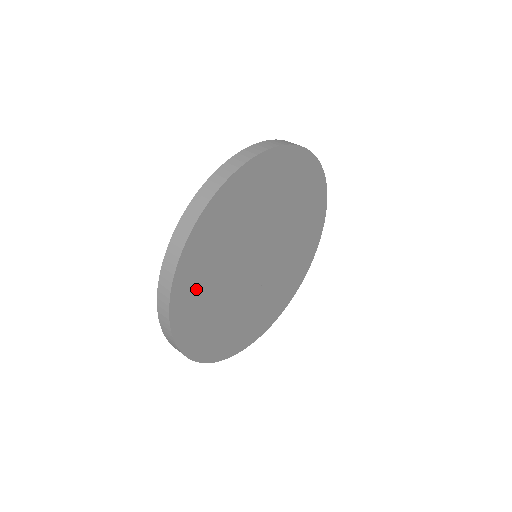
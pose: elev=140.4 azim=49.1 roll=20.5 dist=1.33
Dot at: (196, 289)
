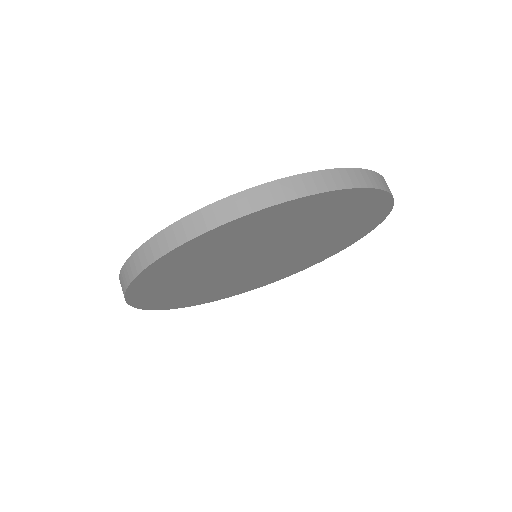
Dot at: (194, 297)
